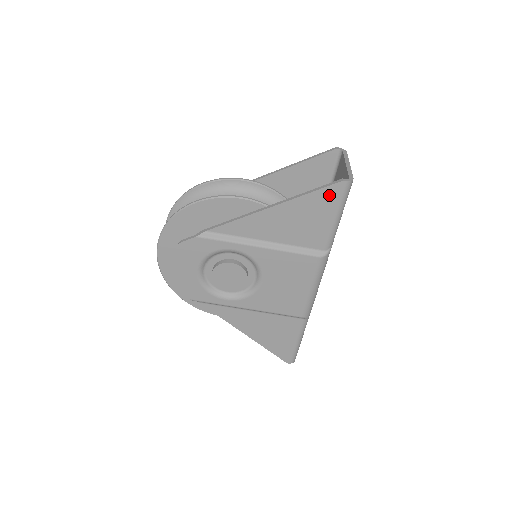
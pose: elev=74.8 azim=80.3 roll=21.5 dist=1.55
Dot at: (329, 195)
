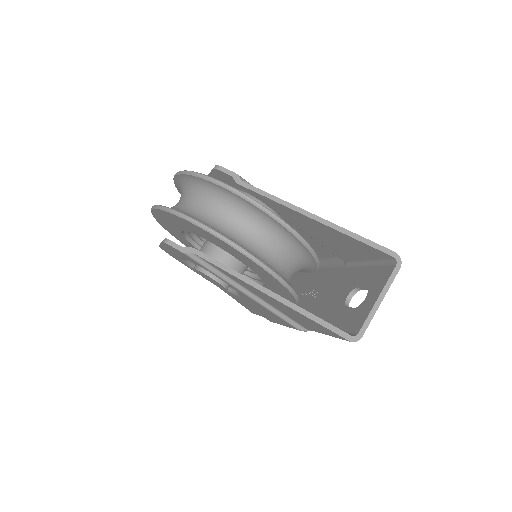
Dot at: (327, 330)
